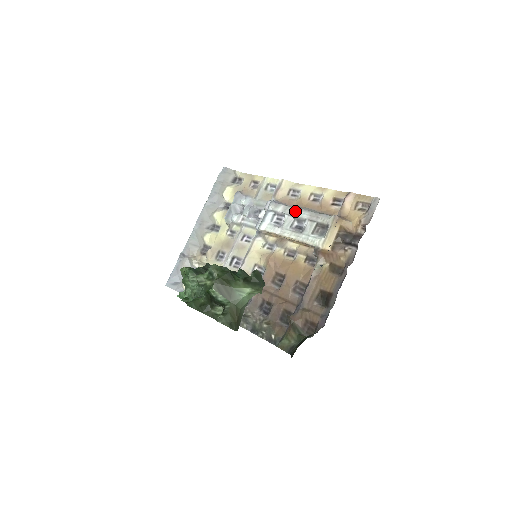
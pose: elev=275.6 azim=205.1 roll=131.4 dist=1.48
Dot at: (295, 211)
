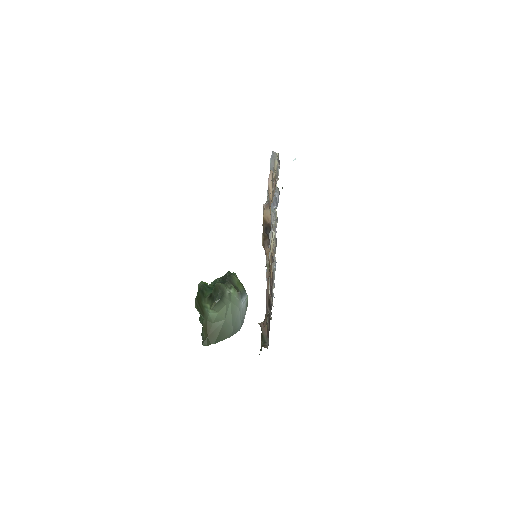
Dot at: occluded
